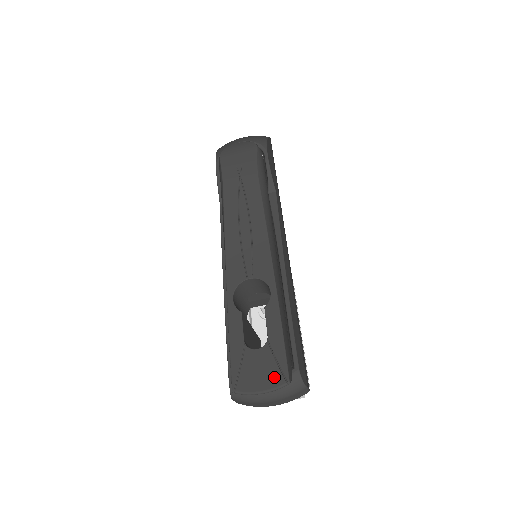
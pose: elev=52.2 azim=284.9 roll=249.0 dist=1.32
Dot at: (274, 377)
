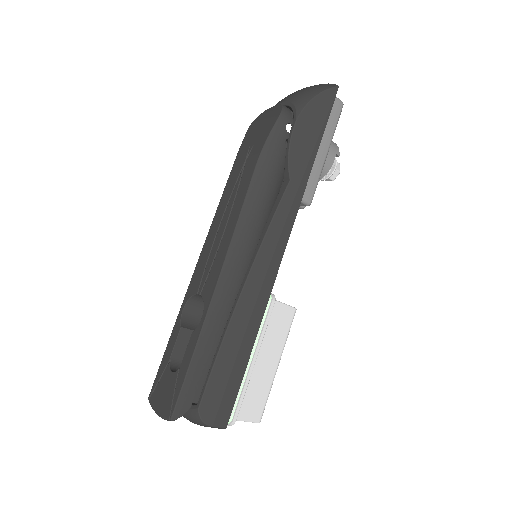
Dot at: (167, 407)
